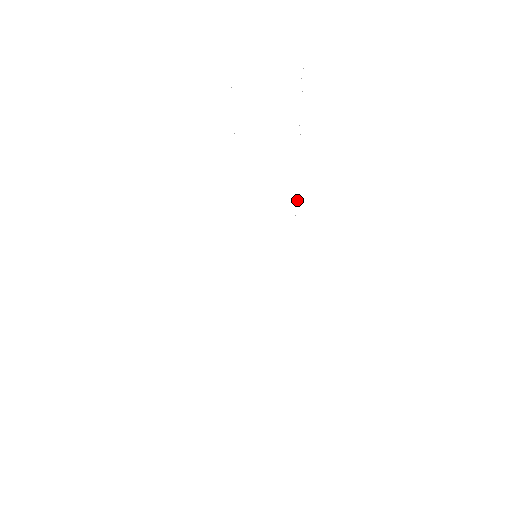
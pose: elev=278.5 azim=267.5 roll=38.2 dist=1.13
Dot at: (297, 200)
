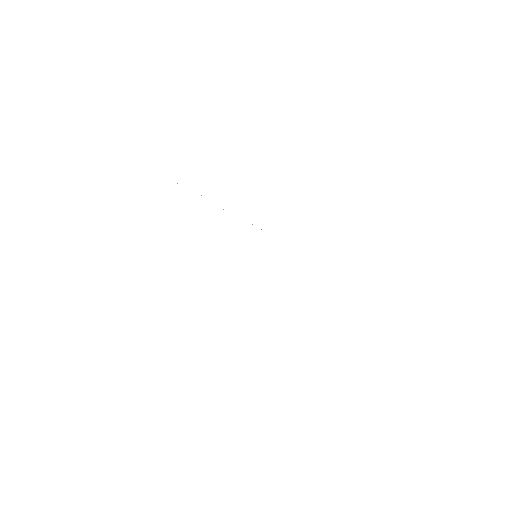
Dot at: occluded
